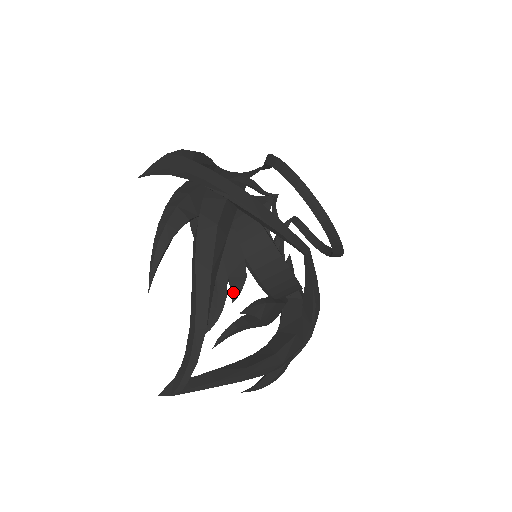
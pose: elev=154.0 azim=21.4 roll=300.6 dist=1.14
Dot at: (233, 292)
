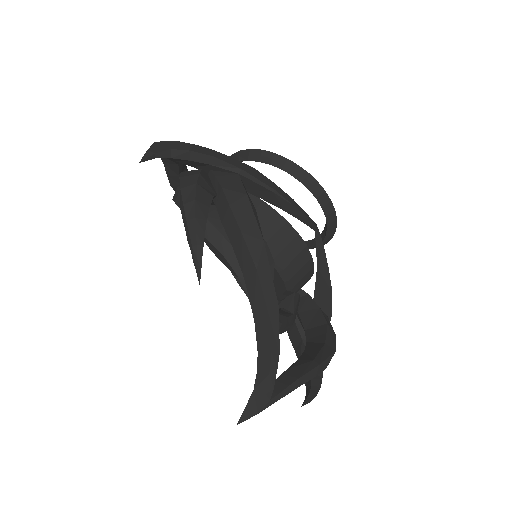
Dot at: occluded
